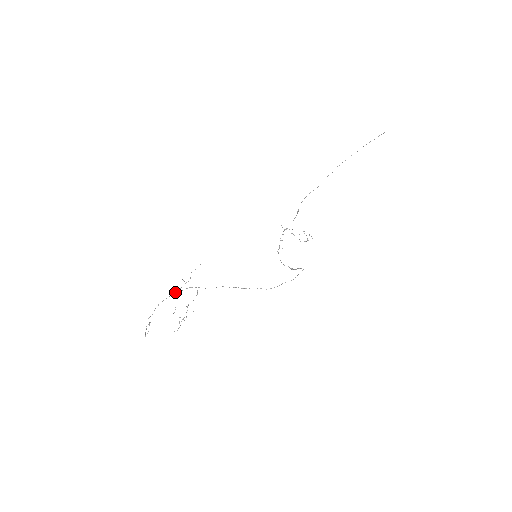
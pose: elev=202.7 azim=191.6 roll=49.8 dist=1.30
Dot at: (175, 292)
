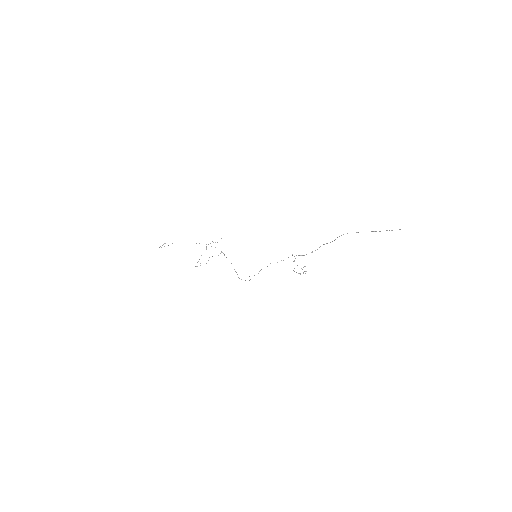
Dot at: (208, 244)
